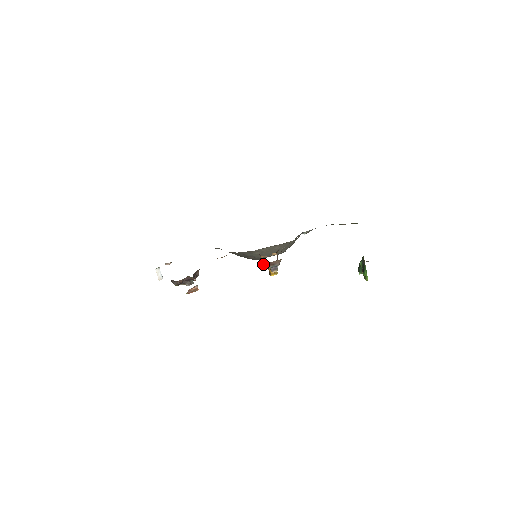
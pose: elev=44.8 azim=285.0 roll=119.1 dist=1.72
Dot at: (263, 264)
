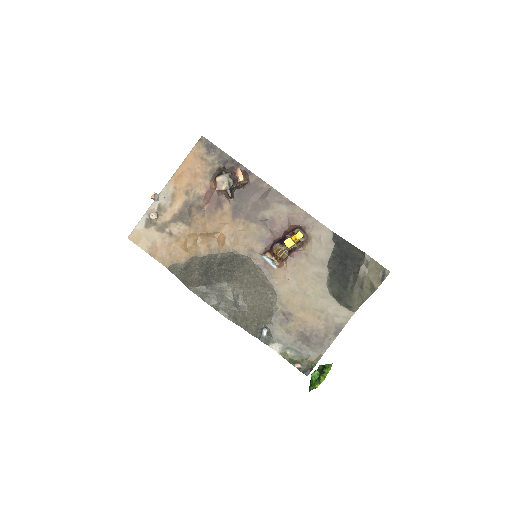
Dot at: (277, 243)
